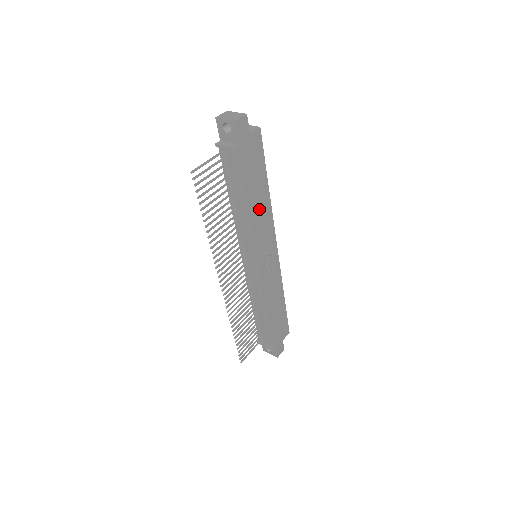
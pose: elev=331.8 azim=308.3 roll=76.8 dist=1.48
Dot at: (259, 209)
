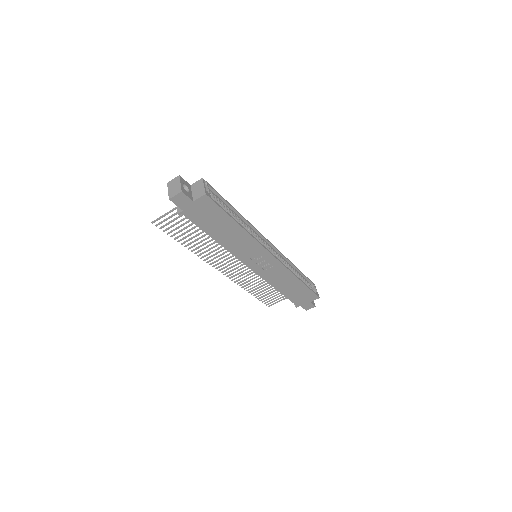
Dot at: (233, 239)
